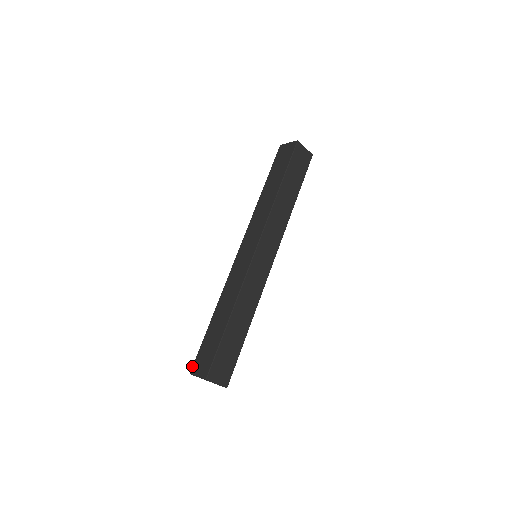
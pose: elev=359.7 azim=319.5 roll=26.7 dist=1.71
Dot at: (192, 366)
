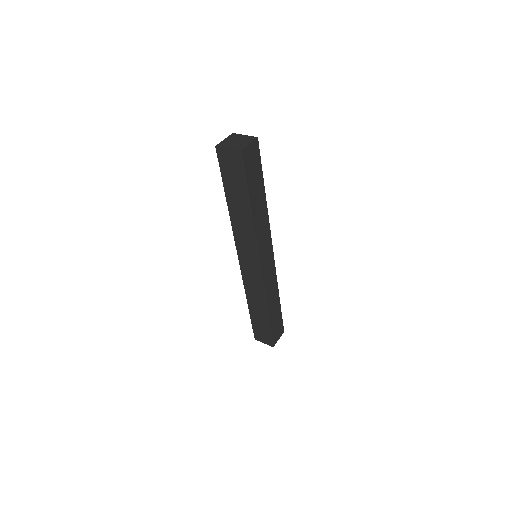
Dot at: (254, 336)
